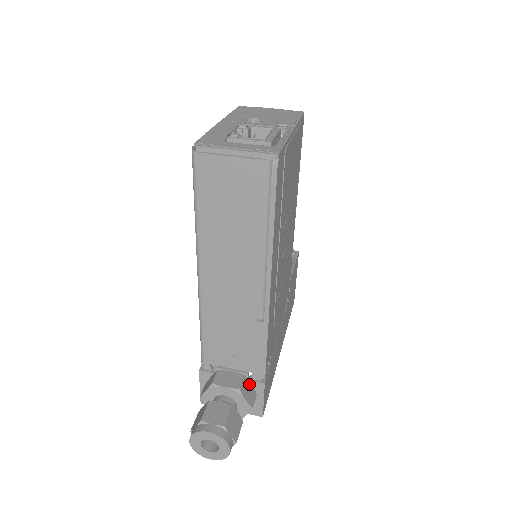
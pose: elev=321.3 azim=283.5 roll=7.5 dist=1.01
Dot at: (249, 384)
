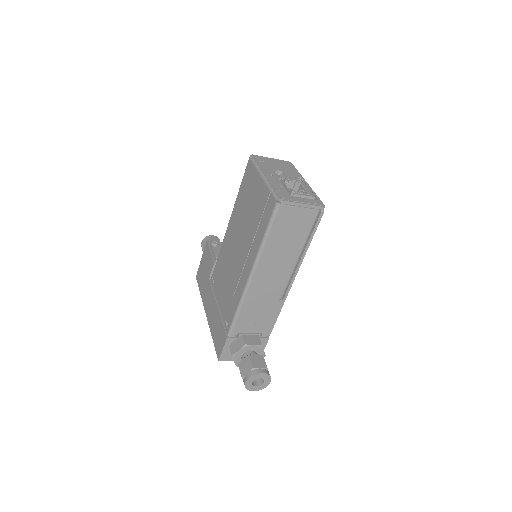
Dot at: occluded
